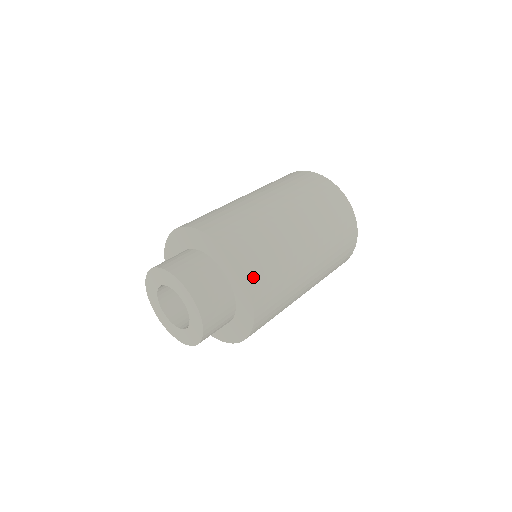
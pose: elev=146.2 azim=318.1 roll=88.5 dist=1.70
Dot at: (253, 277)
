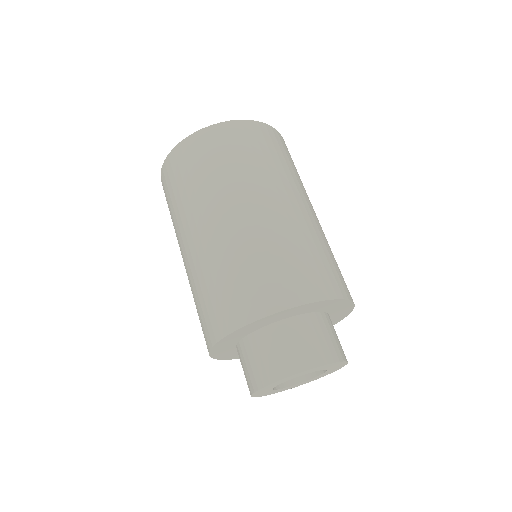
Dot at: occluded
